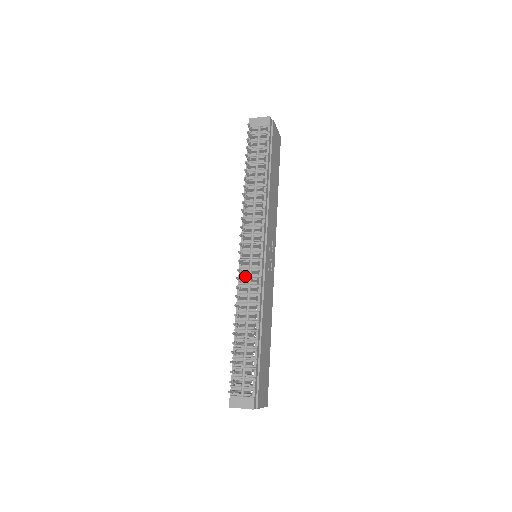
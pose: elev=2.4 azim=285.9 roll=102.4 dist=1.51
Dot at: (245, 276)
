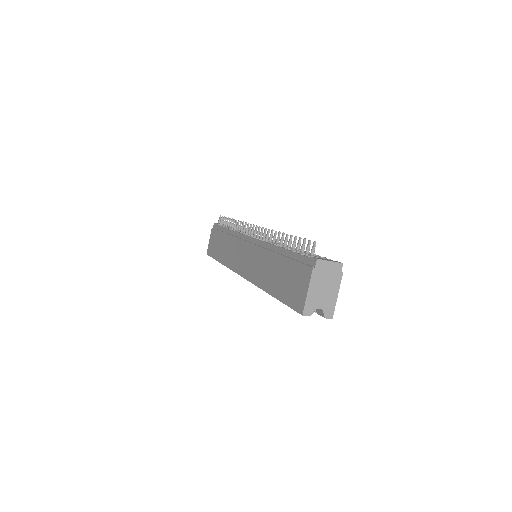
Dot at: occluded
